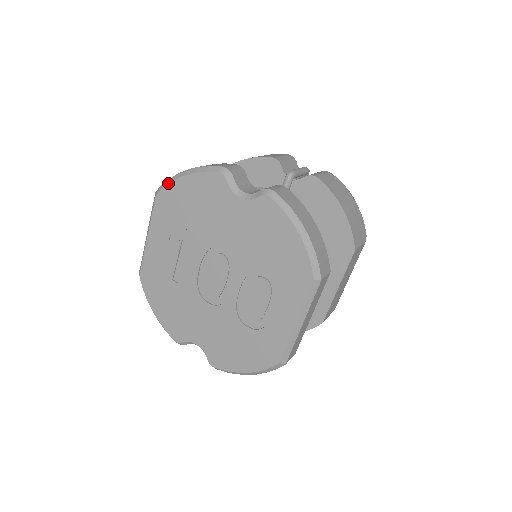
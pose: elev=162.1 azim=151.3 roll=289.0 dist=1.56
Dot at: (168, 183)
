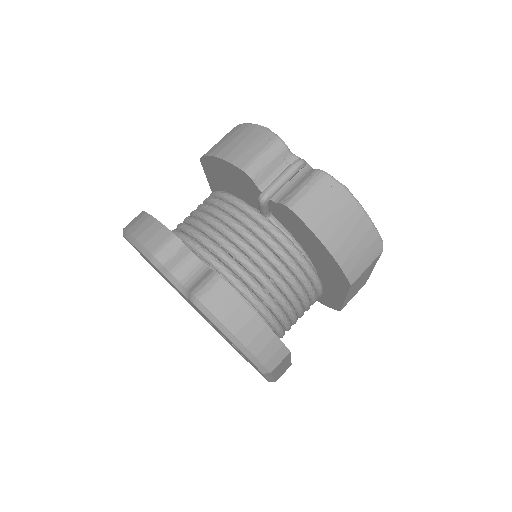
Dot at: (124, 236)
